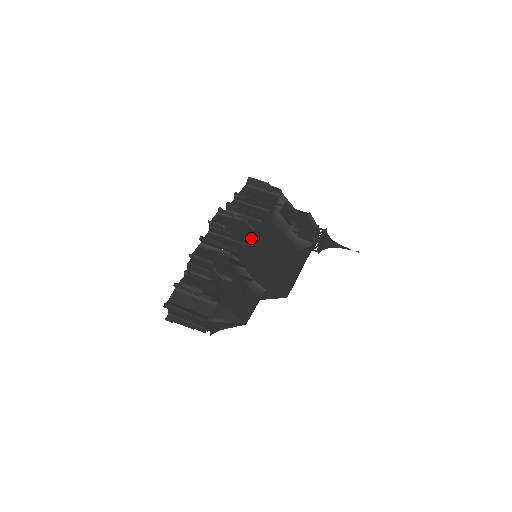
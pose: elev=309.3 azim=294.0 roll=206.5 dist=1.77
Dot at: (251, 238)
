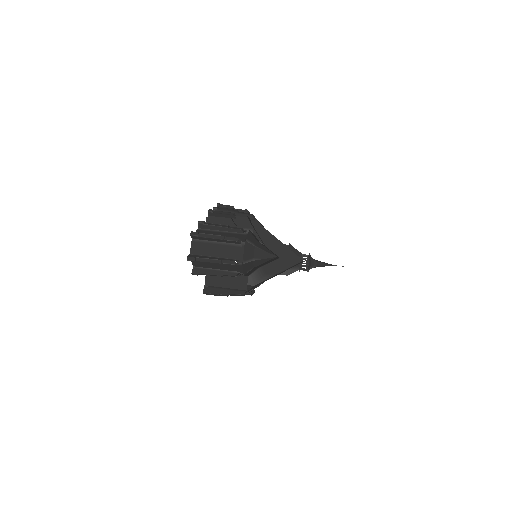
Dot at: occluded
